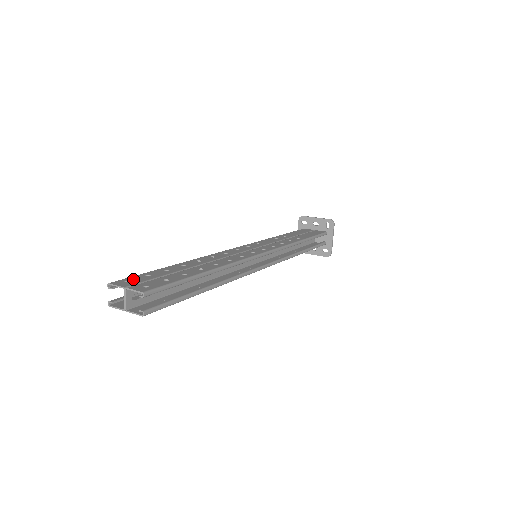
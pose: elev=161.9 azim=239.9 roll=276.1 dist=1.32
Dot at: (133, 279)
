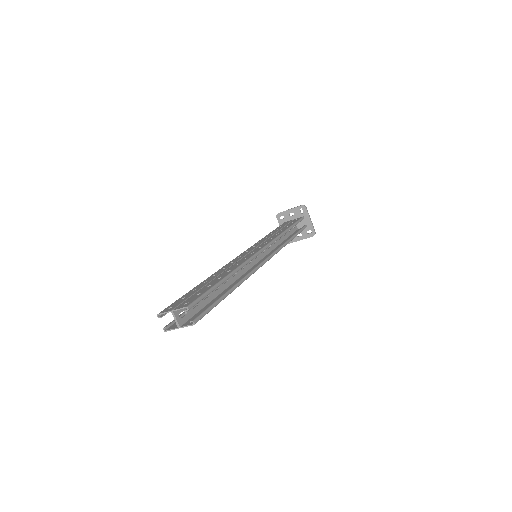
Dot at: (173, 304)
